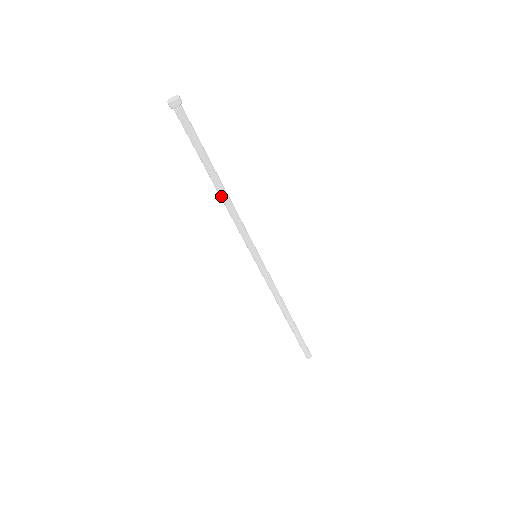
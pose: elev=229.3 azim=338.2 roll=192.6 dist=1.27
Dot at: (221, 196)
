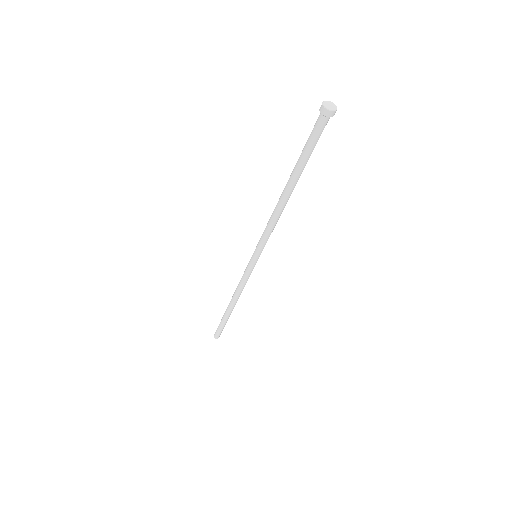
Dot at: (284, 204)
